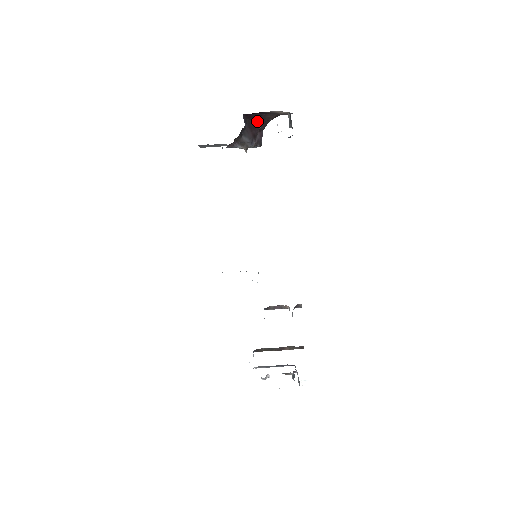
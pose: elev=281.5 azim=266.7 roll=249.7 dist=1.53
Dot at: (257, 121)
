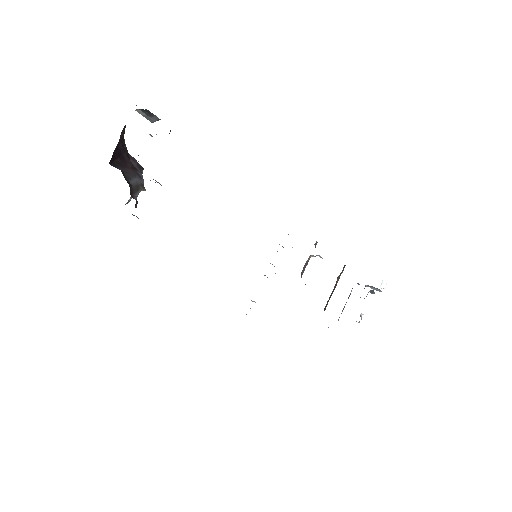
Dot at: (120, 152)
